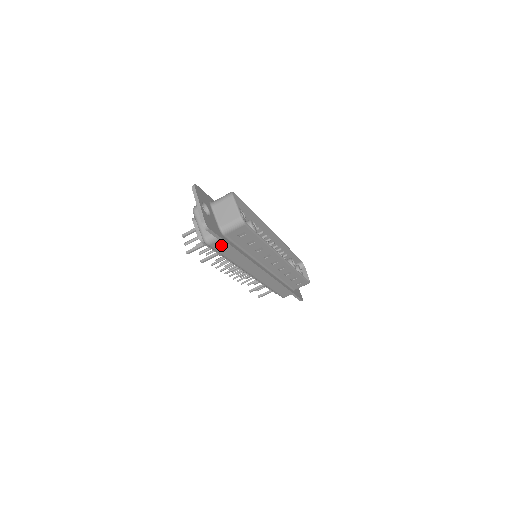
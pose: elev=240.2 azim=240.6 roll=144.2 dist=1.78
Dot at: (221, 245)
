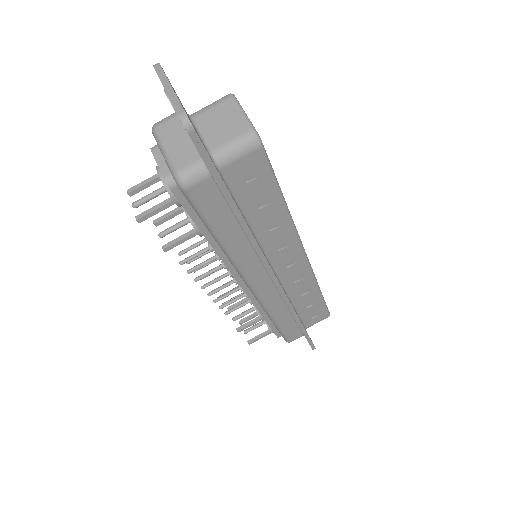
Dot at: (210, 195)
